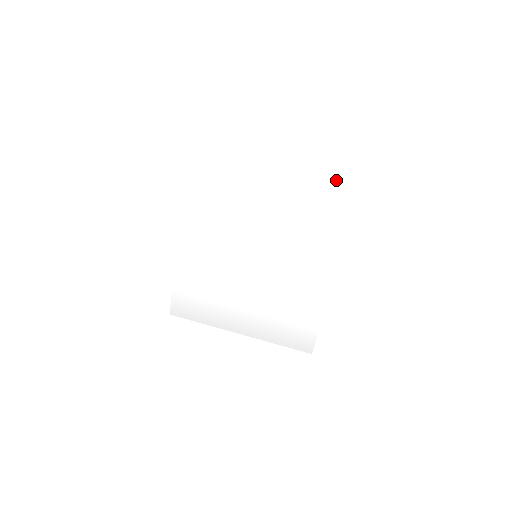
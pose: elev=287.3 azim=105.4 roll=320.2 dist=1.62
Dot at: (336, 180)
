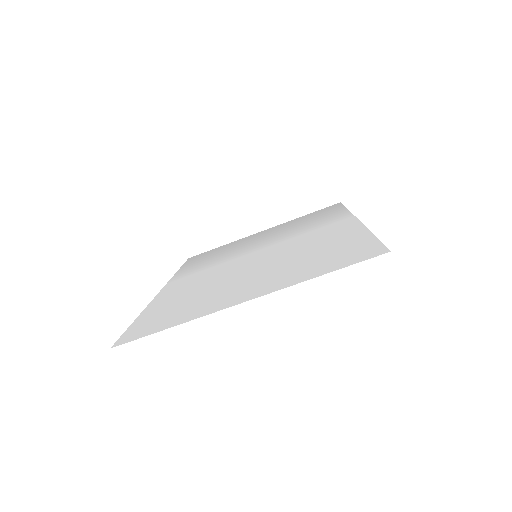
Dot at: (336, 264)
